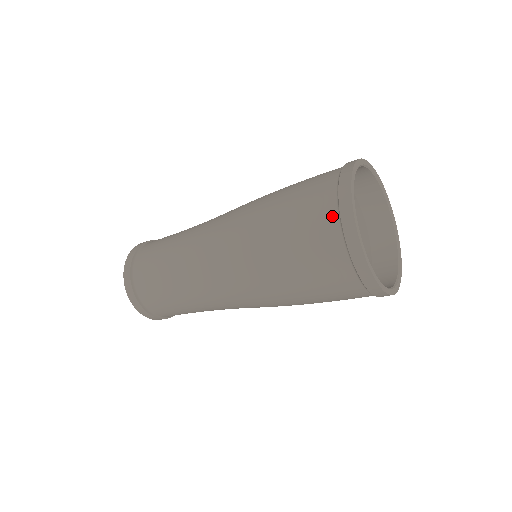
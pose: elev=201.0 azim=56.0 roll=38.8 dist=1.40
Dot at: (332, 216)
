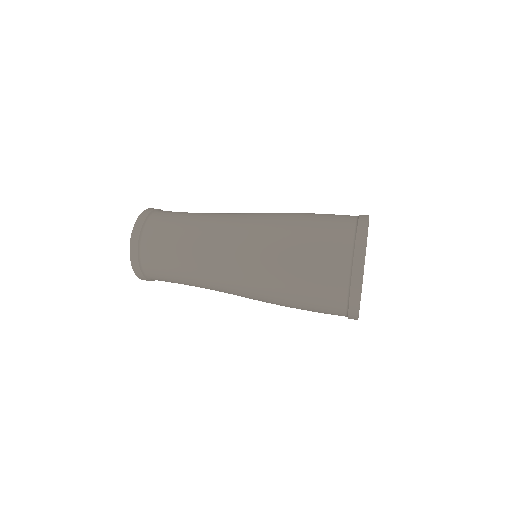
Dot at: occluded
